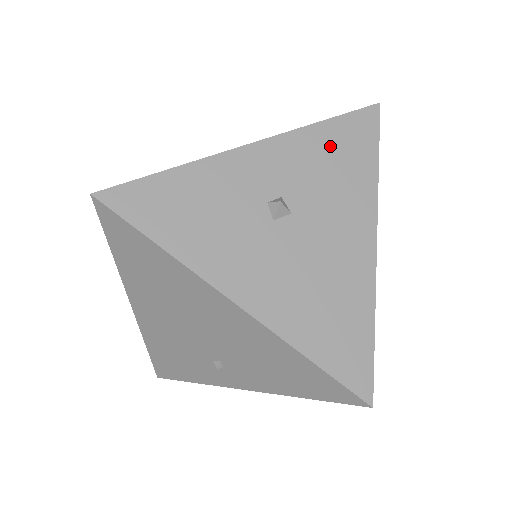
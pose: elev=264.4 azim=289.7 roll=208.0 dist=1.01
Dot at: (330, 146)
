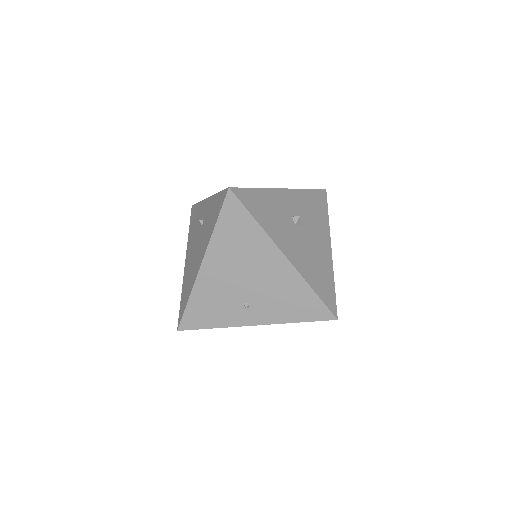
Dot at: (311, 201)
